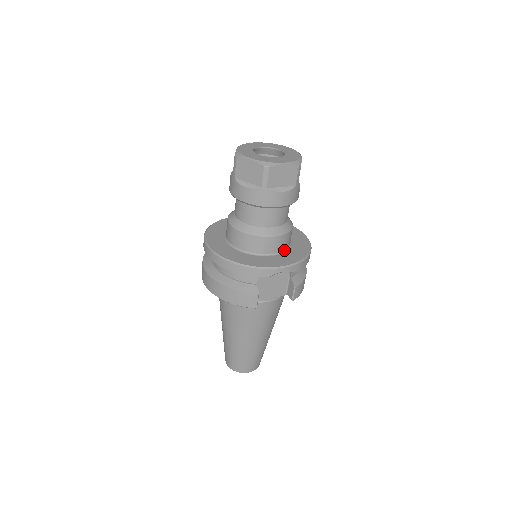
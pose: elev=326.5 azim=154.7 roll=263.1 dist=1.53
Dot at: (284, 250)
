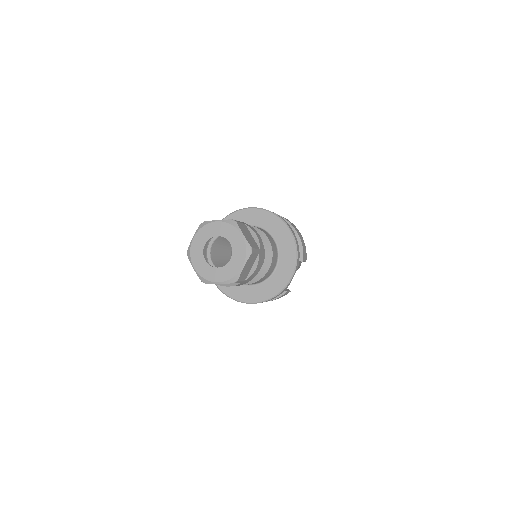
Dot at: (277, 256)
